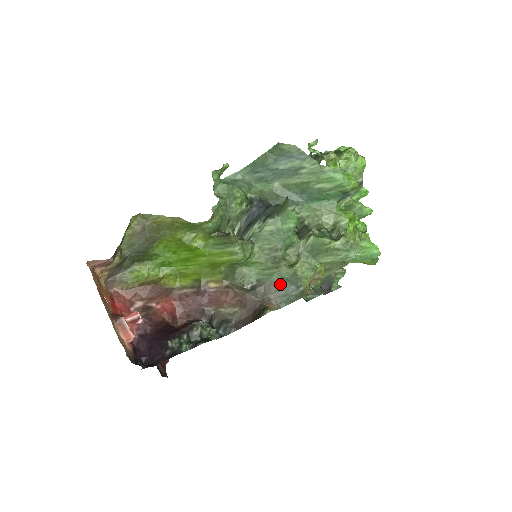
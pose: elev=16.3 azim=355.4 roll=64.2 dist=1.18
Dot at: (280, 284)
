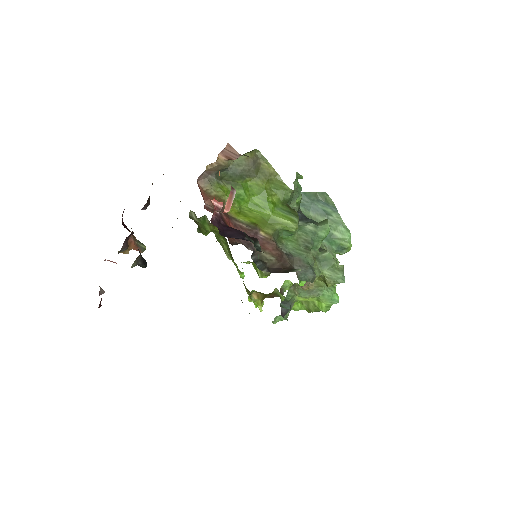
Dot at: (304, 264)
